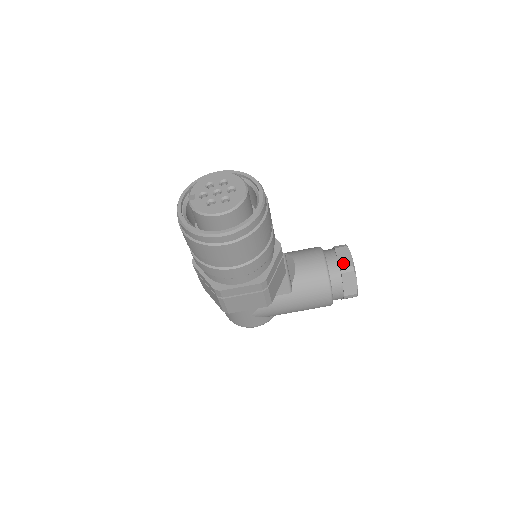
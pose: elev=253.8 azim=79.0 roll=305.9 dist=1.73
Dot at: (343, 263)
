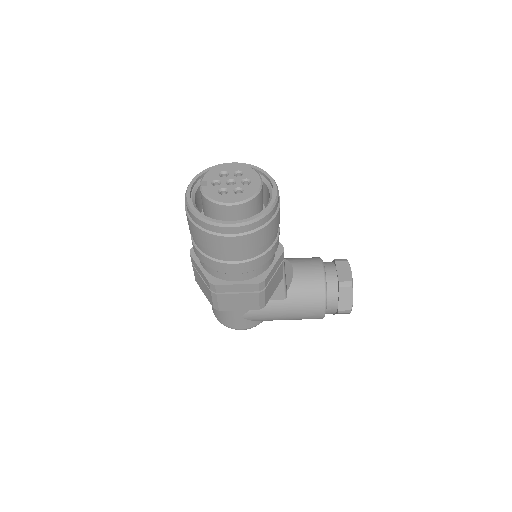
Dot at: (342, 277)
